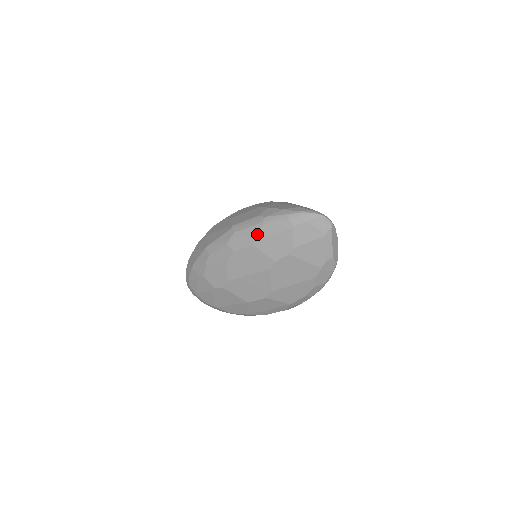
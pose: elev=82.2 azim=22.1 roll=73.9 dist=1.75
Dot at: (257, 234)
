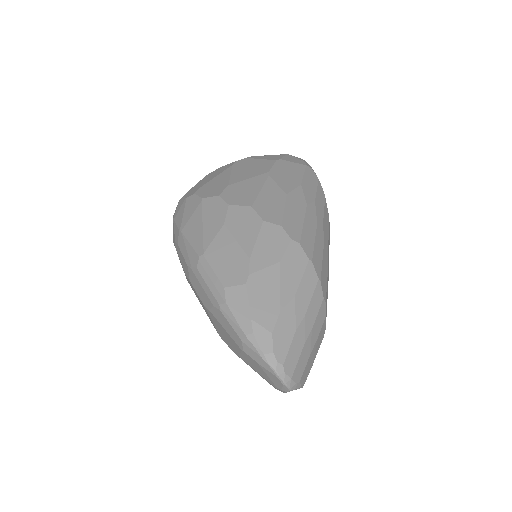
Dot at: (210, 305)
